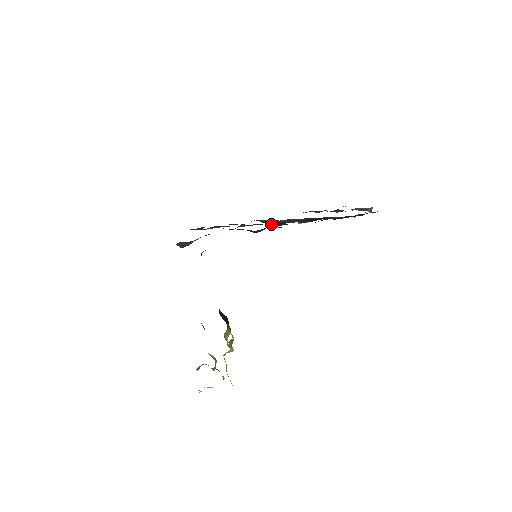
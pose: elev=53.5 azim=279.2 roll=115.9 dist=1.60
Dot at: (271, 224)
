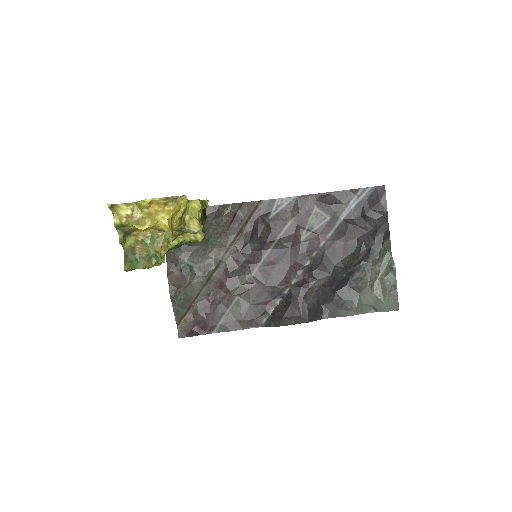
Dot at: (281, 314)
